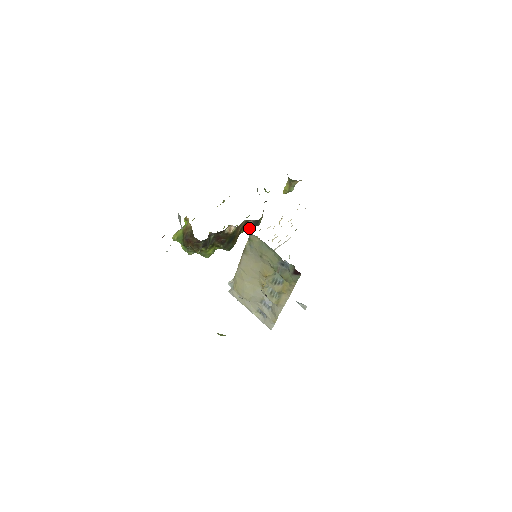
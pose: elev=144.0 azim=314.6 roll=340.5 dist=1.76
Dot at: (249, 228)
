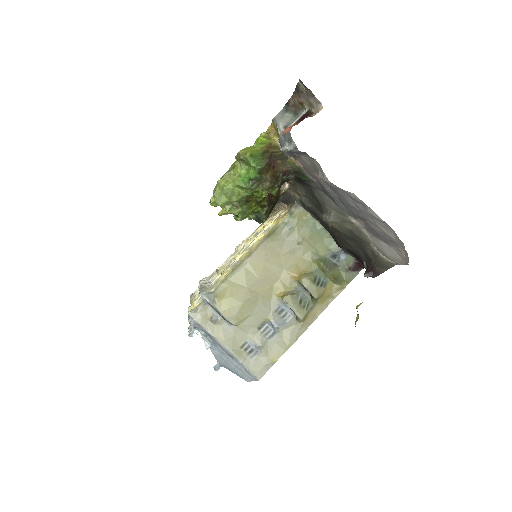
Dot at: occluded
